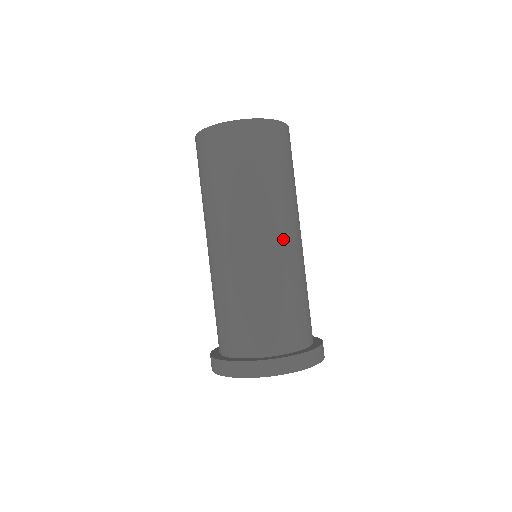
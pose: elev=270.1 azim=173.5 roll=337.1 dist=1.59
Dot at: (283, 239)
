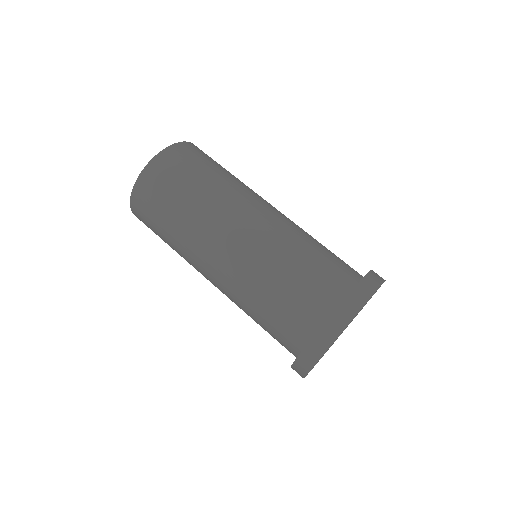
Dot at: (247, 225)
